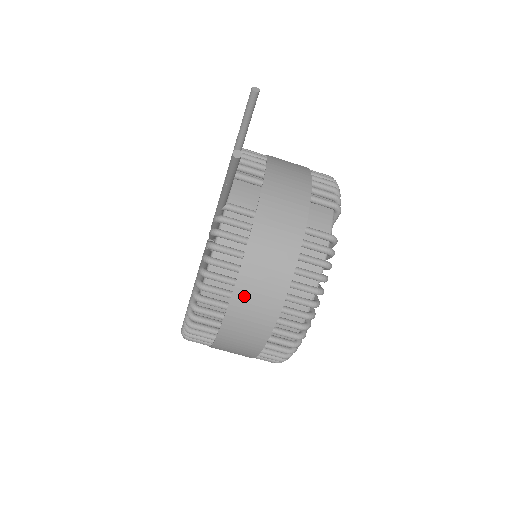
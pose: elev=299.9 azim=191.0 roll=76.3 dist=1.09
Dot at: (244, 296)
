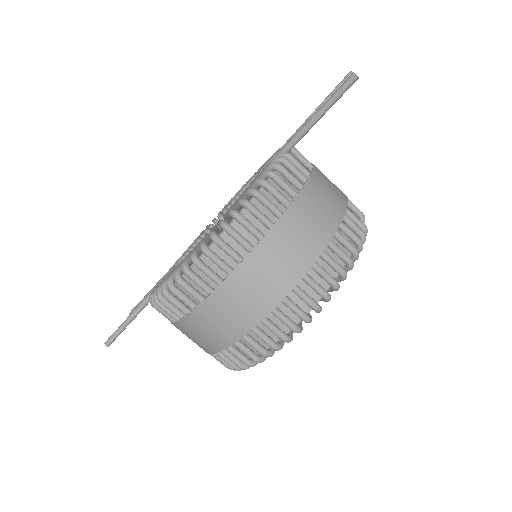
Dot at: (286, 230)
